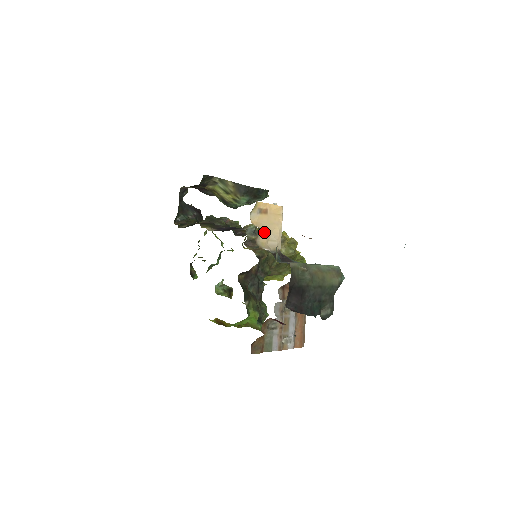
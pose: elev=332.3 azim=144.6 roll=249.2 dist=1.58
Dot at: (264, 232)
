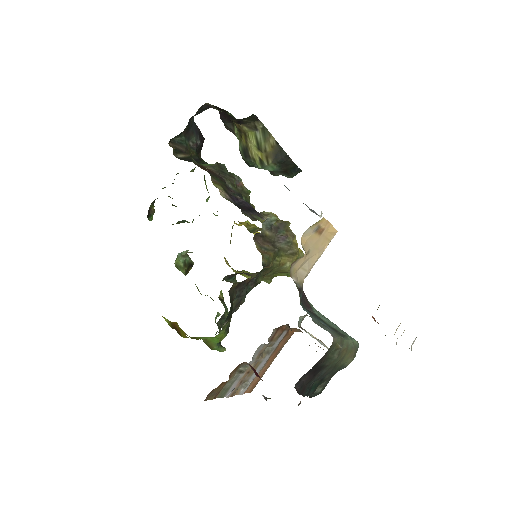
Dot at: (304, 256)
